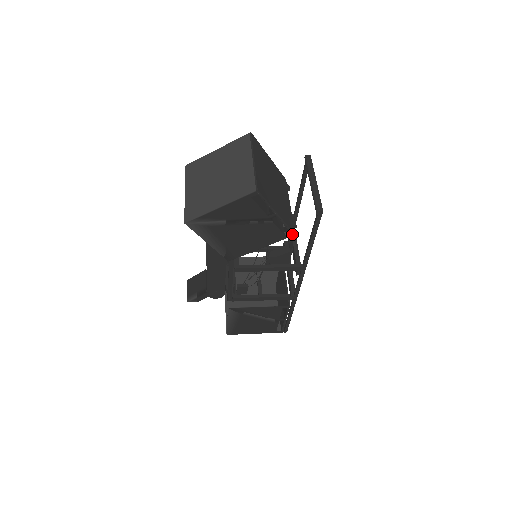
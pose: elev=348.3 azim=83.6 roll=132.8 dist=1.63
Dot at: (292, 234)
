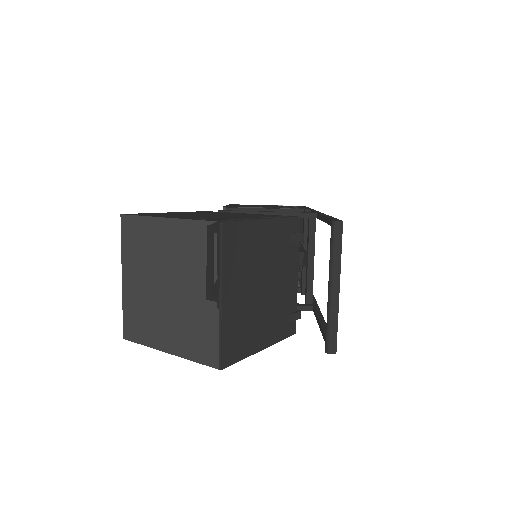
Dot at: (291, 333)
